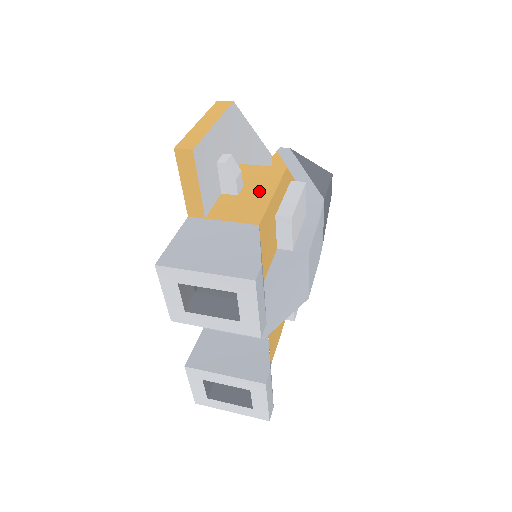
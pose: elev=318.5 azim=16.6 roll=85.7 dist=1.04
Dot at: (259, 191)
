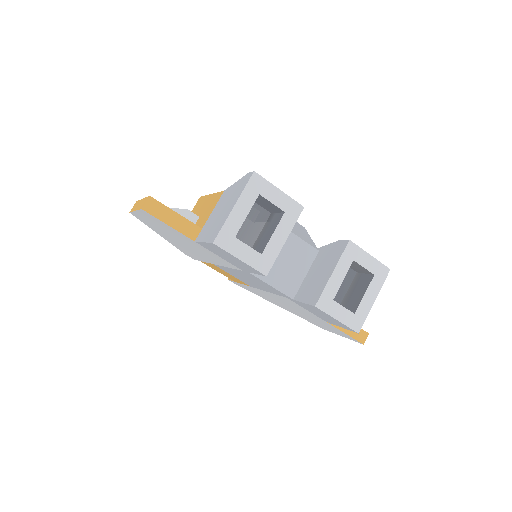
Dot at: (204, 204)
